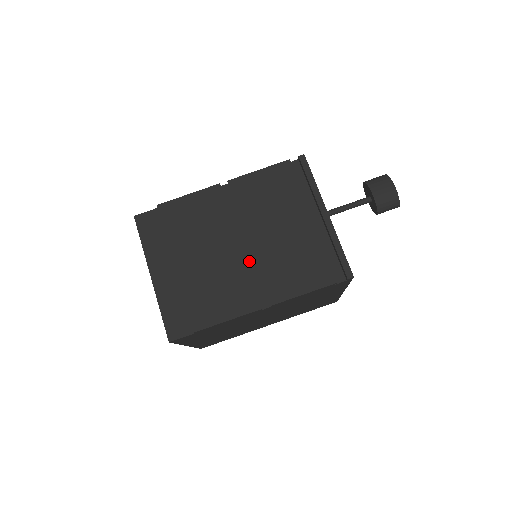
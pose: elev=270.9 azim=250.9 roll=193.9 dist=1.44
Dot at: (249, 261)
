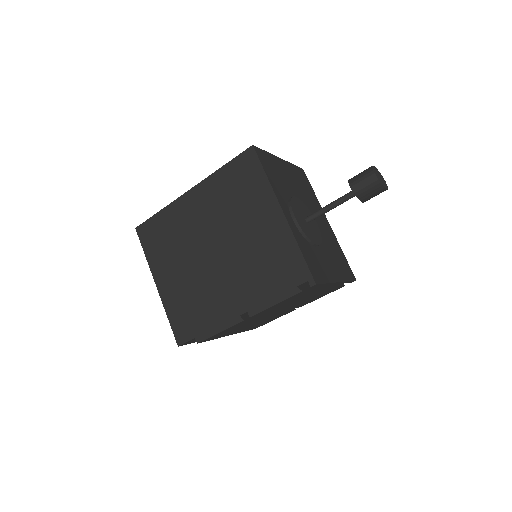
Dot at: occluded
